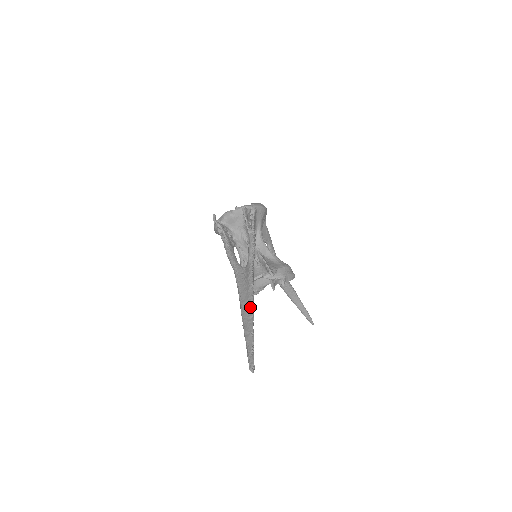
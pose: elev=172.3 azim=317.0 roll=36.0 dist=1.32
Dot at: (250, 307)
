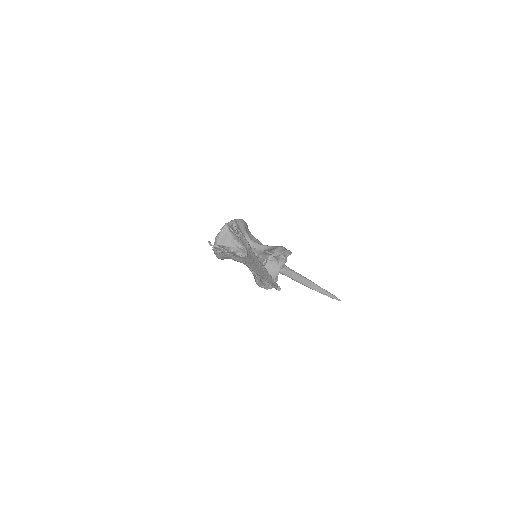
Dot at: (261, 266)
